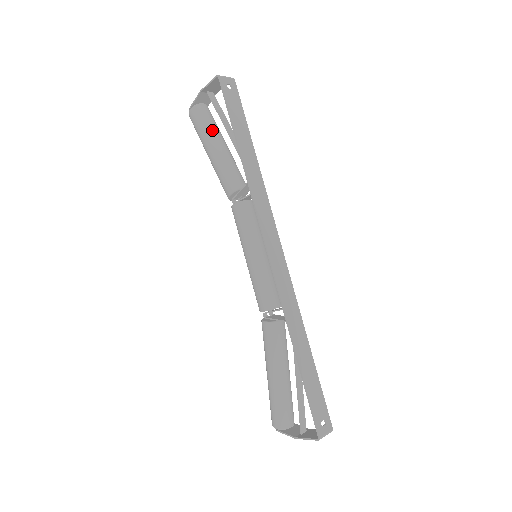
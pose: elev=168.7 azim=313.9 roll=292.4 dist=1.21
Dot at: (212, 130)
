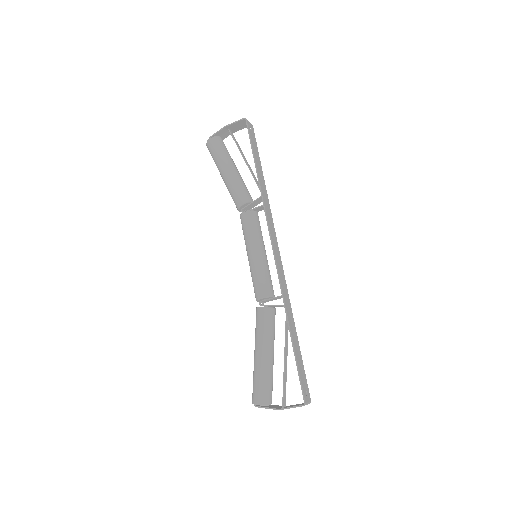
Dot at: (229, 156)
